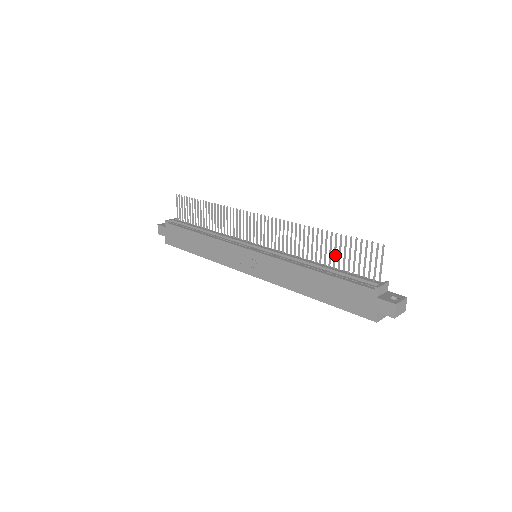
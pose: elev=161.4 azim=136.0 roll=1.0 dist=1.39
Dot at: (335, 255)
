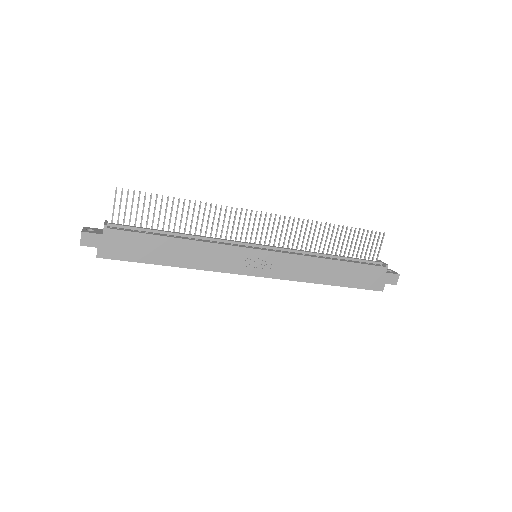
Dot at: occluded
